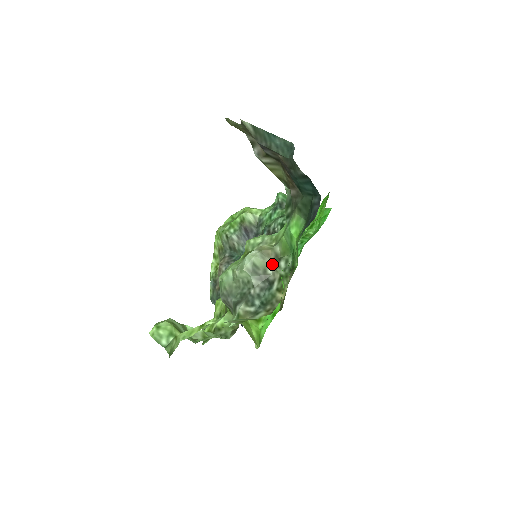
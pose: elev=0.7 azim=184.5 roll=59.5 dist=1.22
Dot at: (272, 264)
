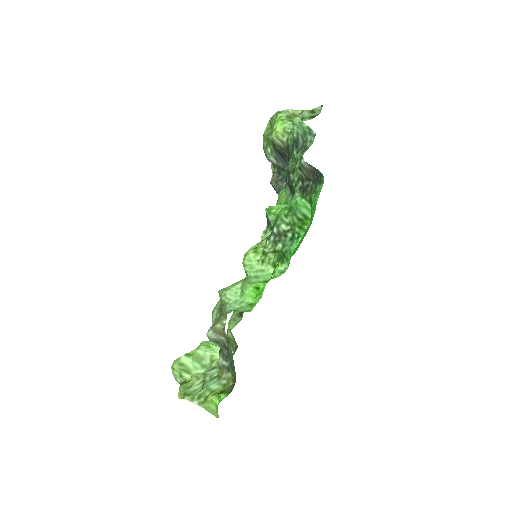
Dot at: (226, 343)
